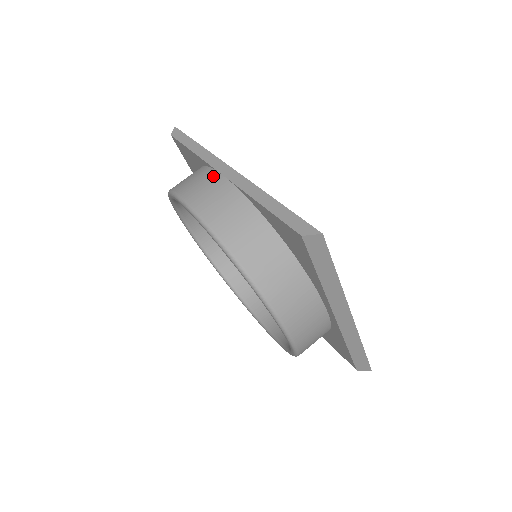
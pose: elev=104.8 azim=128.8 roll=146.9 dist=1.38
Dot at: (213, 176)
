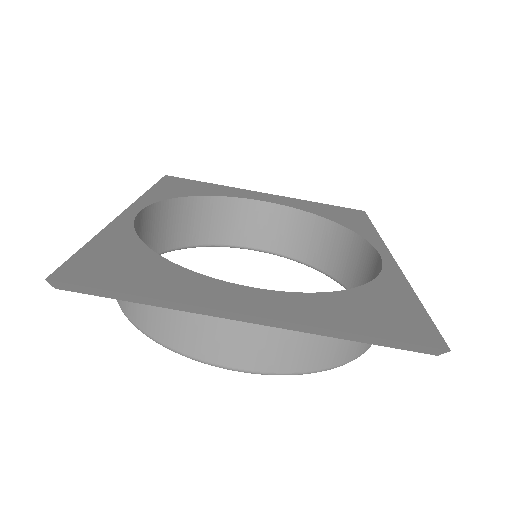
Dot at: occluded
